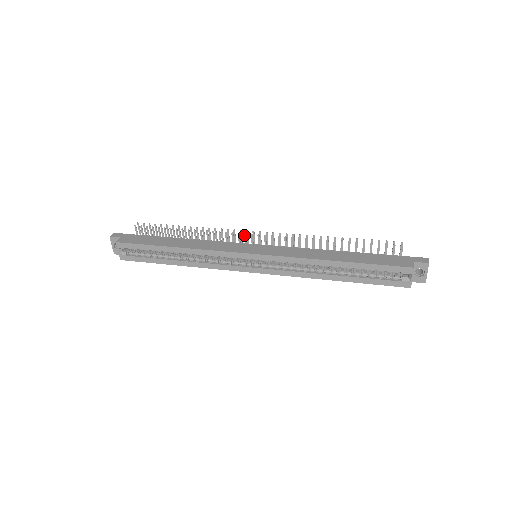
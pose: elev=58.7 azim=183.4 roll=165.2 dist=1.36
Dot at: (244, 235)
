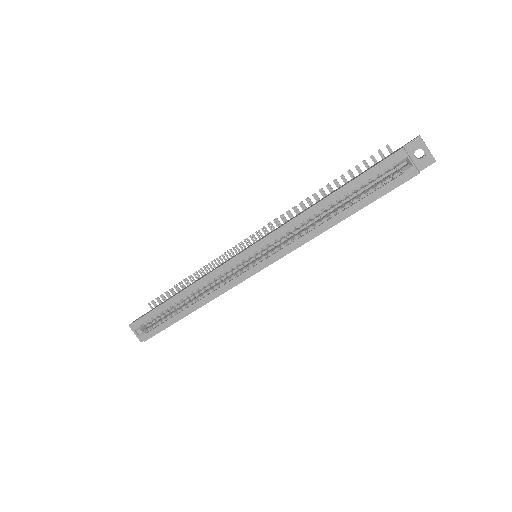
Dot at: (239, 246)
